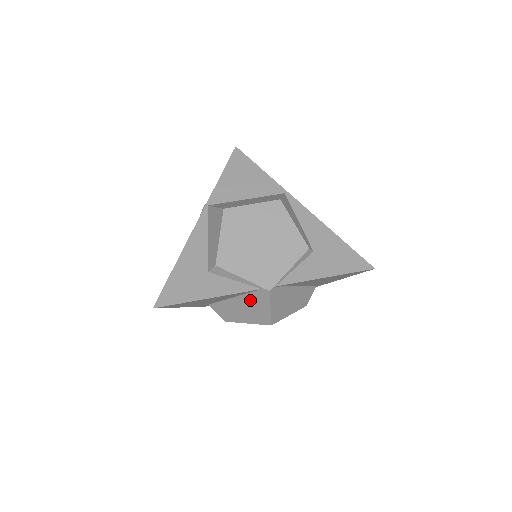
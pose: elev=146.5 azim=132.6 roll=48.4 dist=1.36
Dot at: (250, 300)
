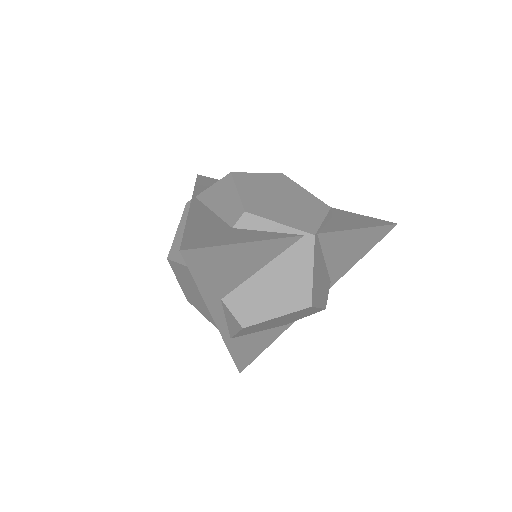
Dot at: (286, 264)
